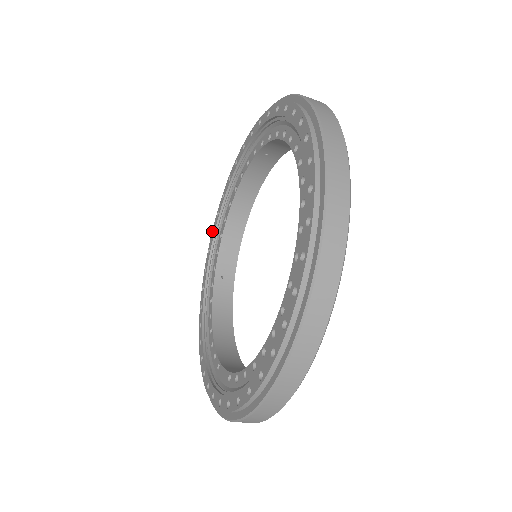
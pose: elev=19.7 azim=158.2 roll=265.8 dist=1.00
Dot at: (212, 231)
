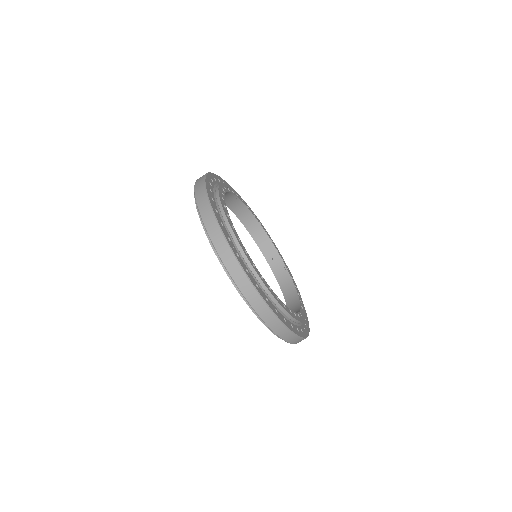
Dot at: occluded
